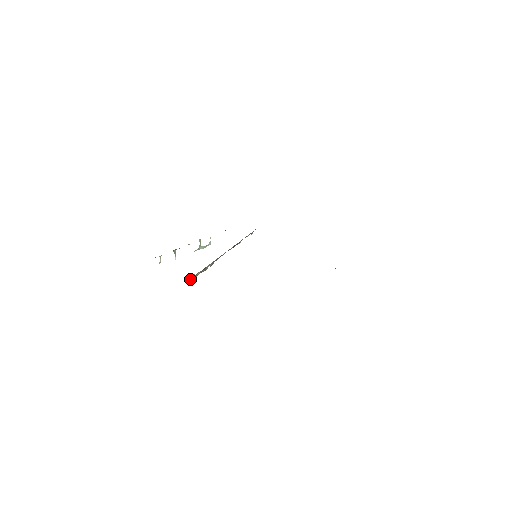
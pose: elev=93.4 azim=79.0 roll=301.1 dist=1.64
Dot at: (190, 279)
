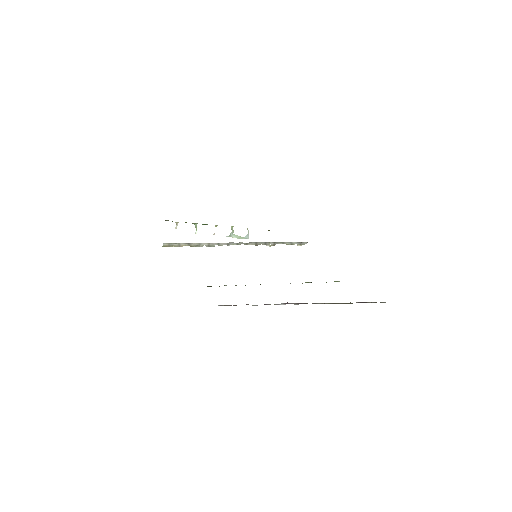
Dot at: (168, 244)
